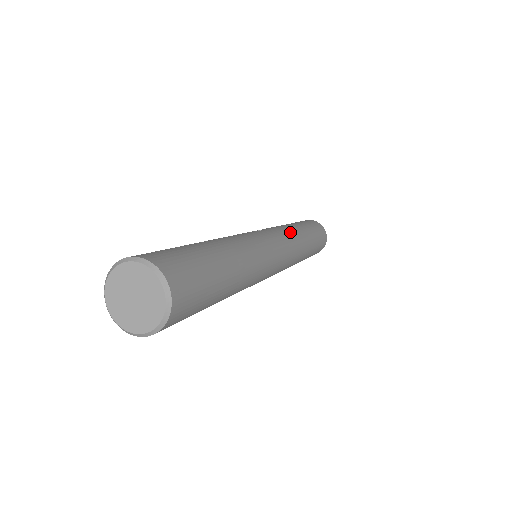
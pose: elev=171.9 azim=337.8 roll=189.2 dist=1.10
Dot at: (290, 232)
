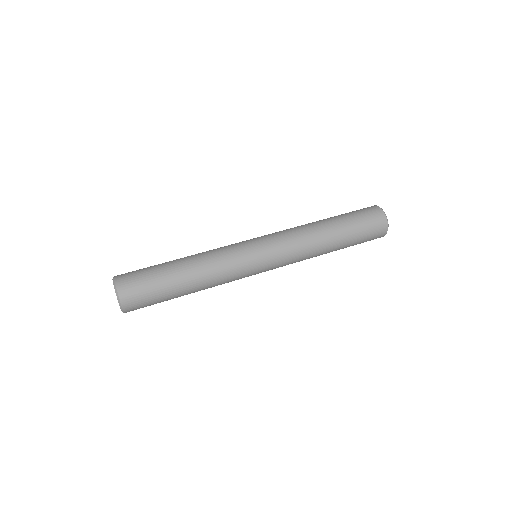
Dot at: (294, 229)
